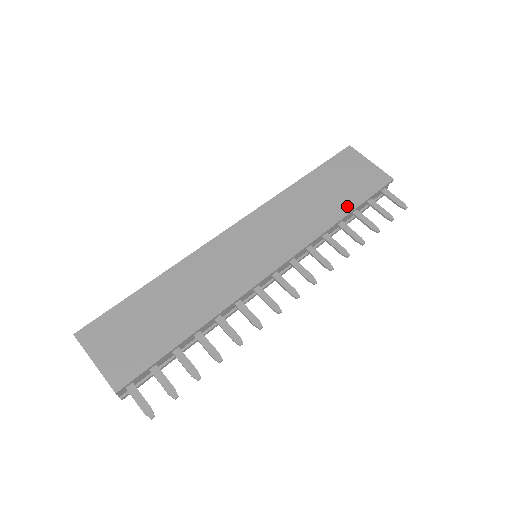
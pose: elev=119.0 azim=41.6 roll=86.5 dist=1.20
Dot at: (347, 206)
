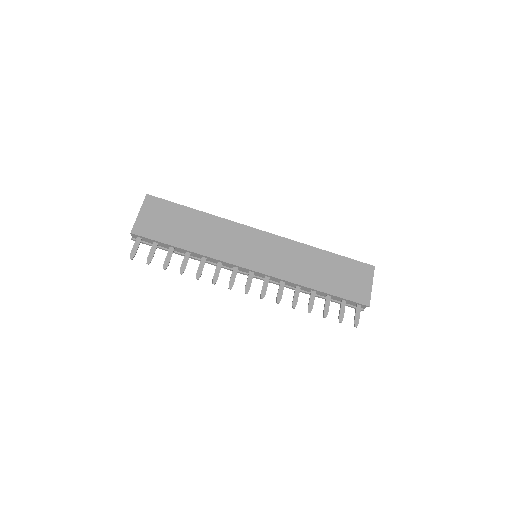
Dot at: (326, 288)
